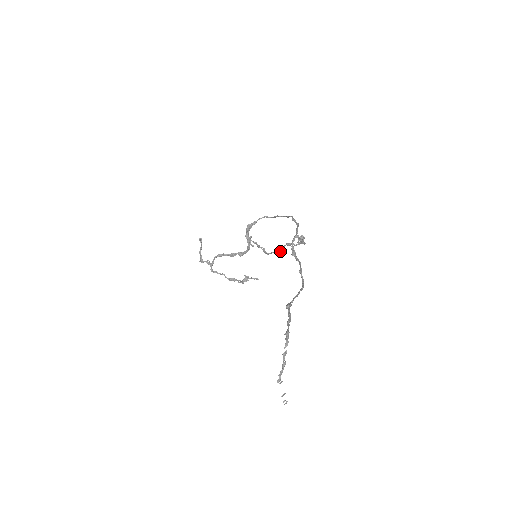
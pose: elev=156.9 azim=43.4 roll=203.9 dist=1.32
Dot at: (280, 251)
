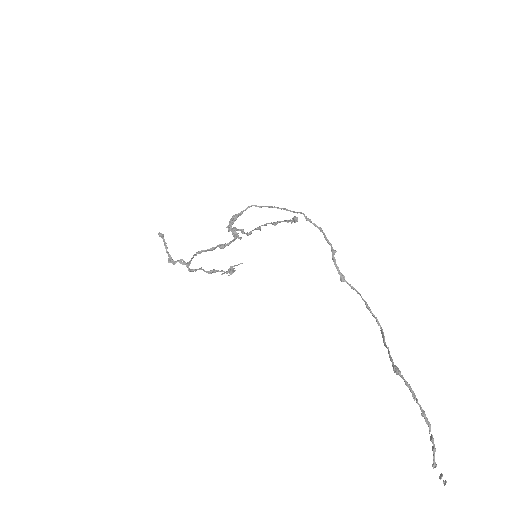
Dot at: (260, 228)
